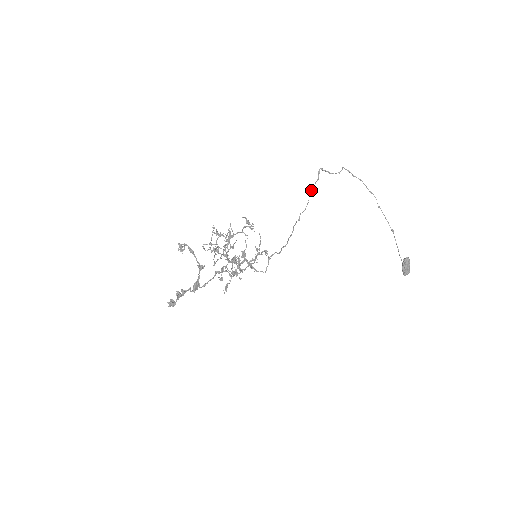
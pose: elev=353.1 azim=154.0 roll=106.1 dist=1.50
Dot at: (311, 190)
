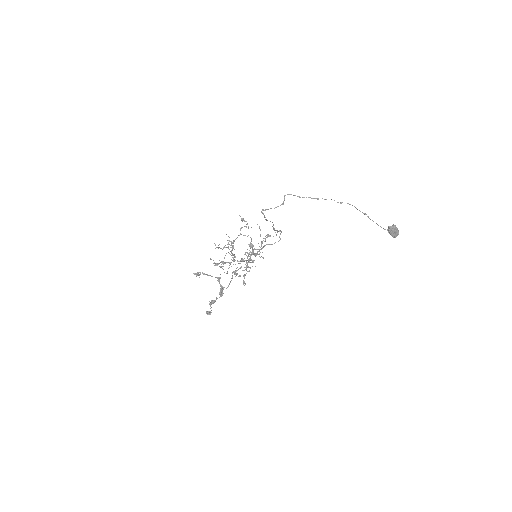
Dot at: (266, 220)
